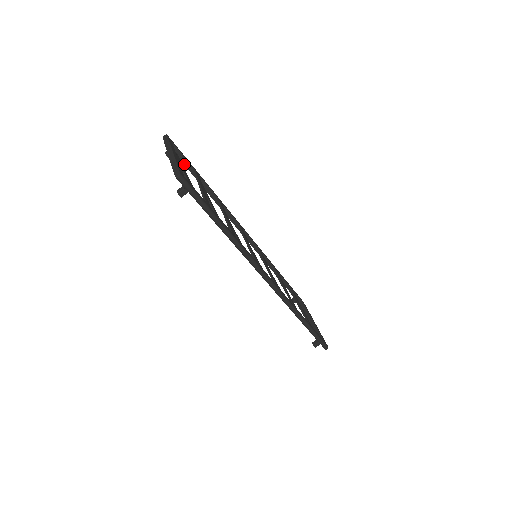
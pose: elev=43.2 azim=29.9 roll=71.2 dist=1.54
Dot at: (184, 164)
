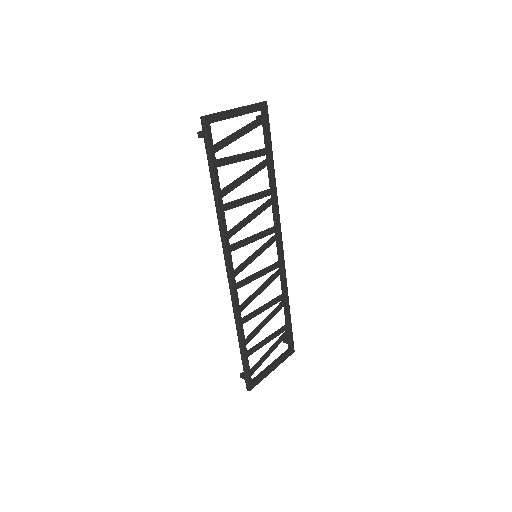
Dot at: (264, 136)
